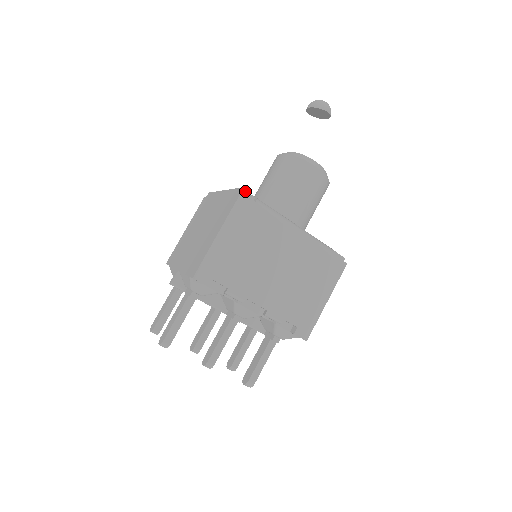
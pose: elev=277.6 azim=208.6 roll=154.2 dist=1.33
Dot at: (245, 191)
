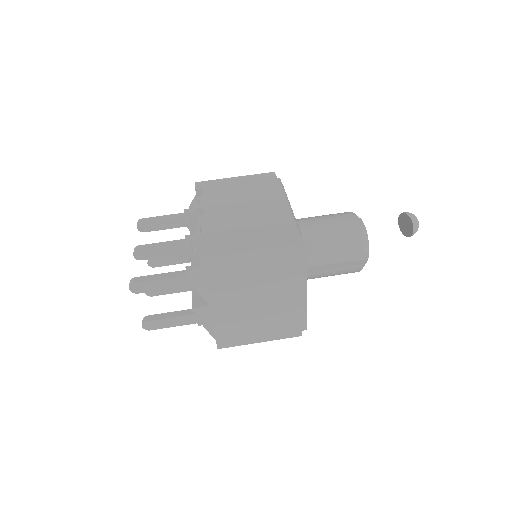
Dot at: (280, 180)
